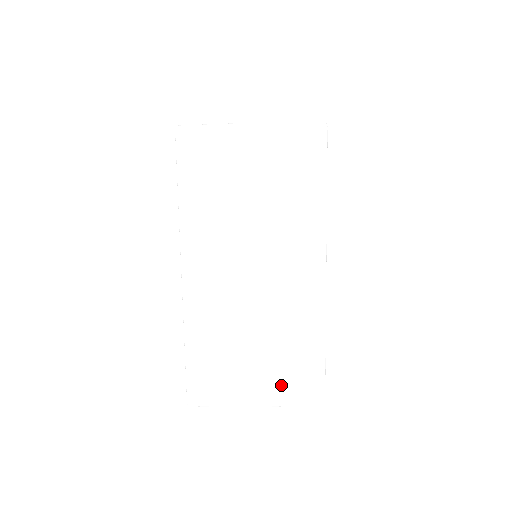
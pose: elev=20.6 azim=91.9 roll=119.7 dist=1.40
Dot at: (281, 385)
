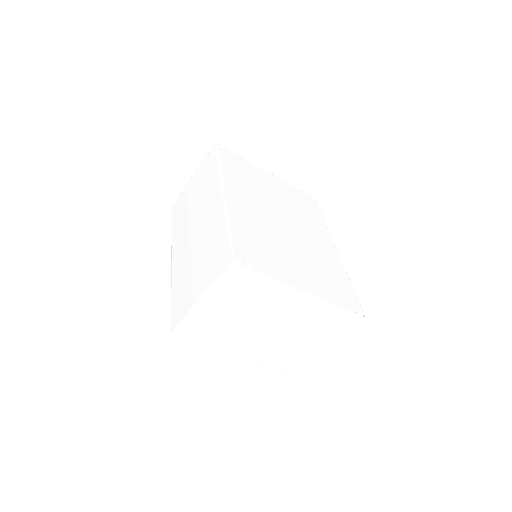
Dot at: (210, 274)
